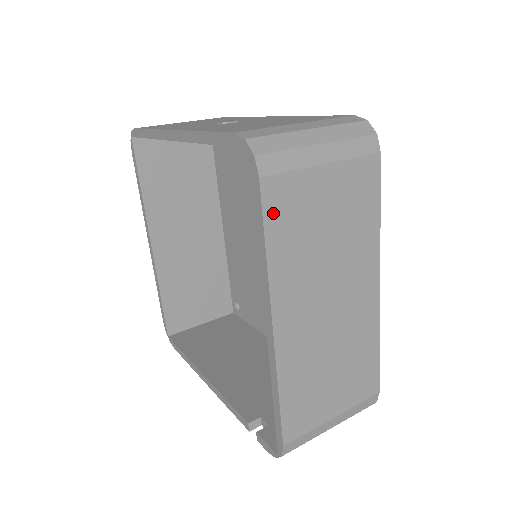
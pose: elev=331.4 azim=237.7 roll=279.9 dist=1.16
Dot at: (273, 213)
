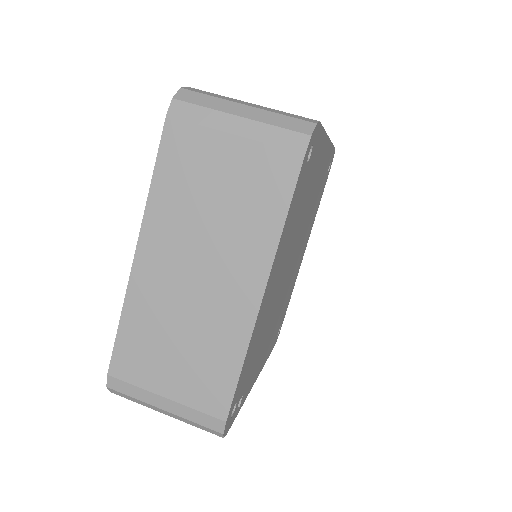
Dot at: (169, 152)
